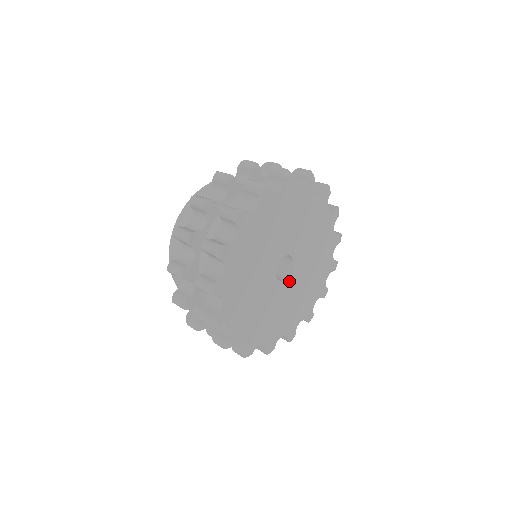
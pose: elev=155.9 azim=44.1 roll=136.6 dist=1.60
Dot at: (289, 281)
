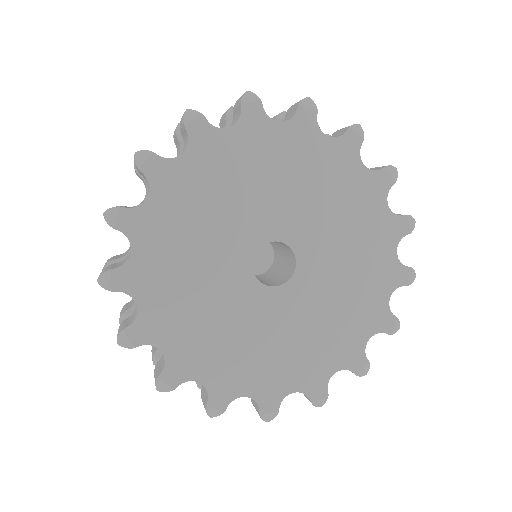
Dot at: (291, 289)
